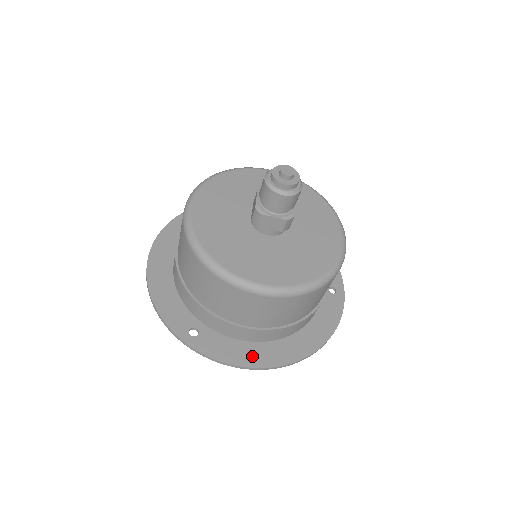
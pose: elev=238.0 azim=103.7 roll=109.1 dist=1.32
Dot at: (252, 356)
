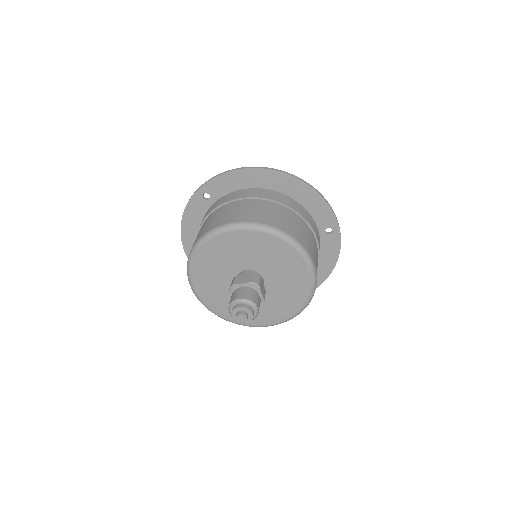
Dot at: occluded
